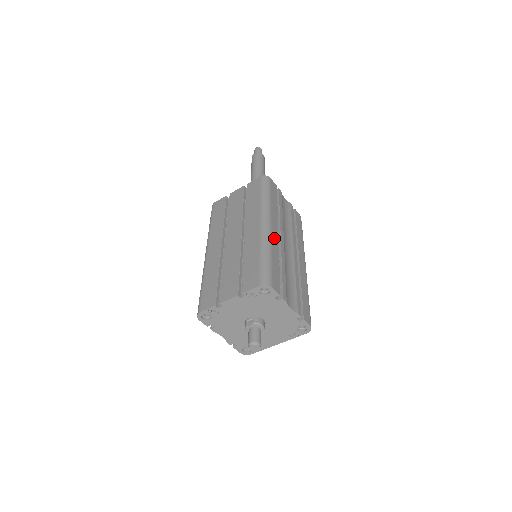
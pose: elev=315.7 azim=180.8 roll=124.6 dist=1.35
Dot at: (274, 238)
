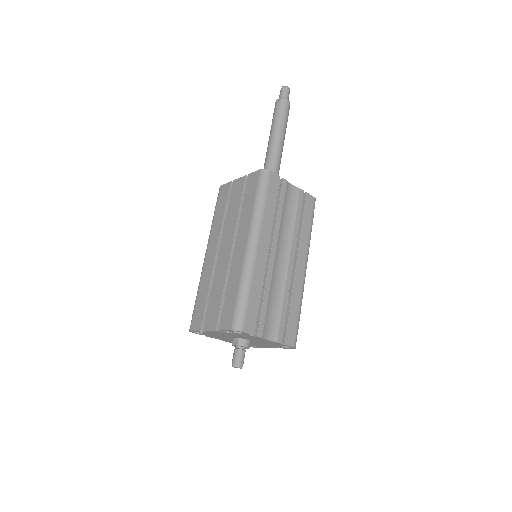
Dot at: (259, 263)
